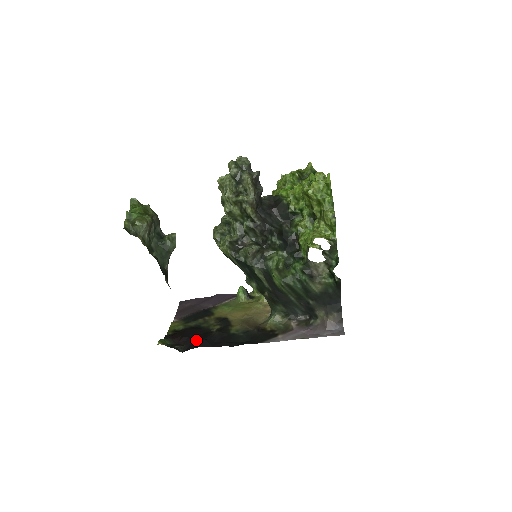
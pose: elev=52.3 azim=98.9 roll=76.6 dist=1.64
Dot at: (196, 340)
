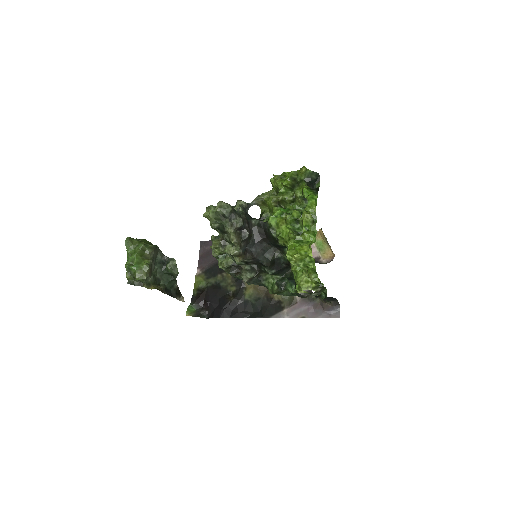
Dot at: (217, 307)
